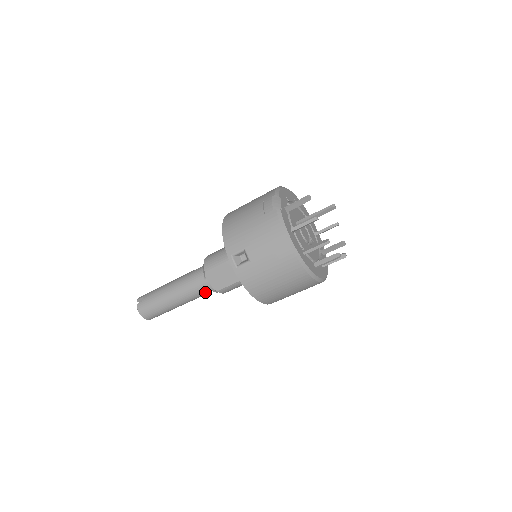
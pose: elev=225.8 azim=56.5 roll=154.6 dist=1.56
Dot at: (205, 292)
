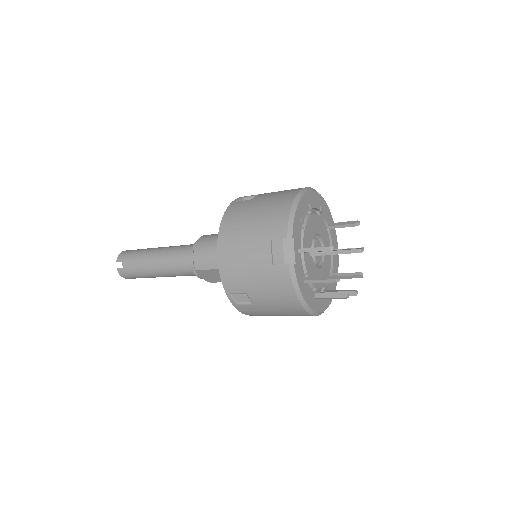
Dot at: occluded
